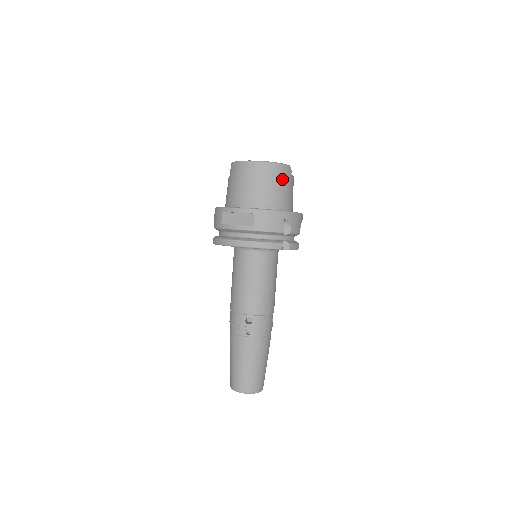
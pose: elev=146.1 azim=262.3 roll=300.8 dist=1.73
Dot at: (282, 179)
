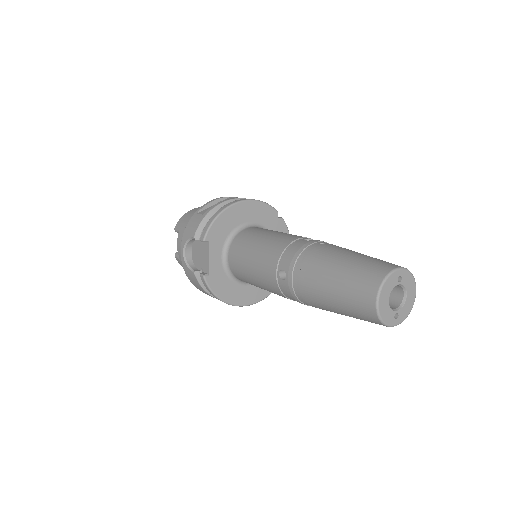
Dot at: occluded
